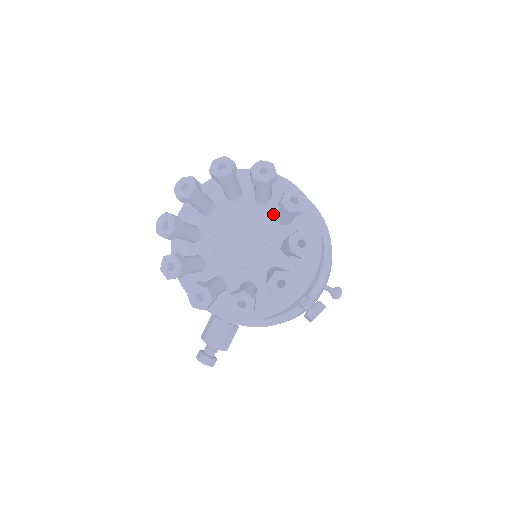
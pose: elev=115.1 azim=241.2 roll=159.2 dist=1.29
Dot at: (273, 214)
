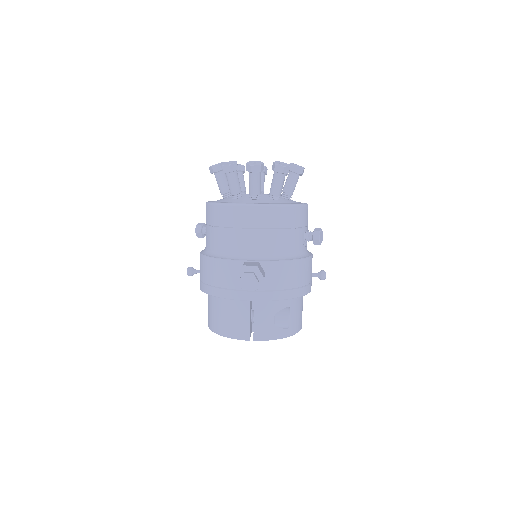
Dot at: occluded
